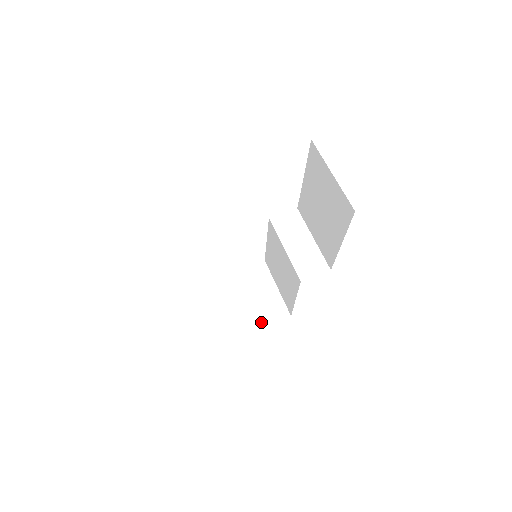
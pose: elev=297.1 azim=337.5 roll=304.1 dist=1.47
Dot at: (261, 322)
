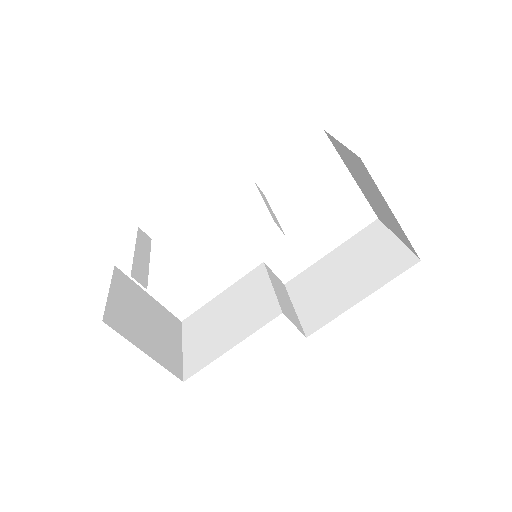
Dot at: (152, 352)
